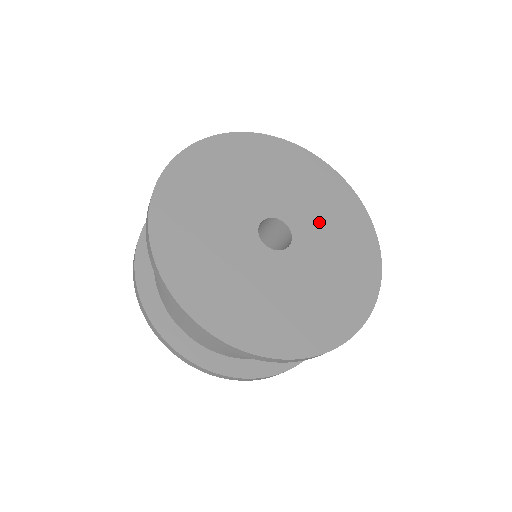
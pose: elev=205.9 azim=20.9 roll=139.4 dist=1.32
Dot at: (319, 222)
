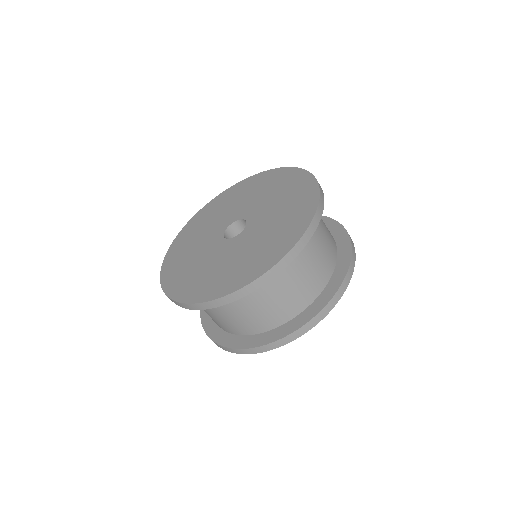
Dot at: (244, 203)
